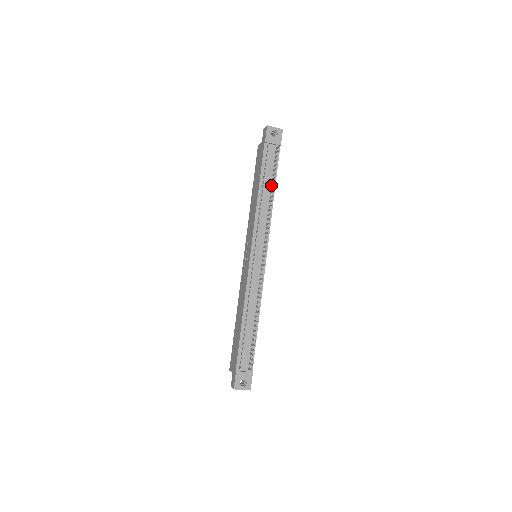
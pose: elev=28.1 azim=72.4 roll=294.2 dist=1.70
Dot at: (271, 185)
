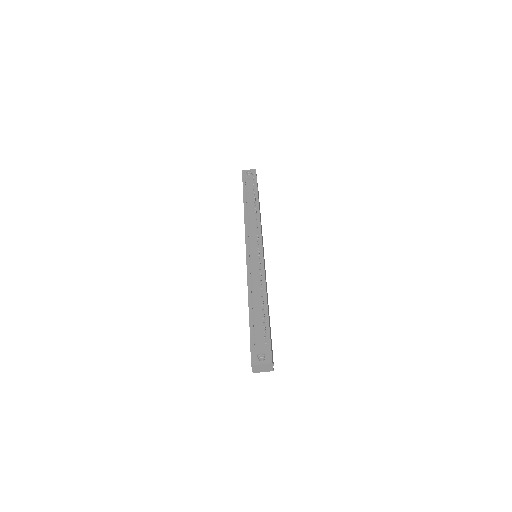
Dot at: occluded
